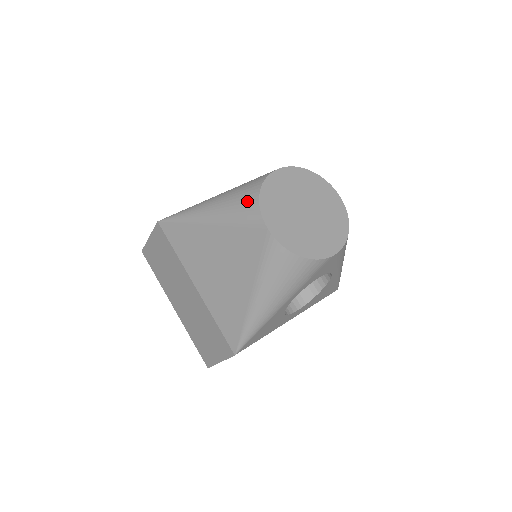
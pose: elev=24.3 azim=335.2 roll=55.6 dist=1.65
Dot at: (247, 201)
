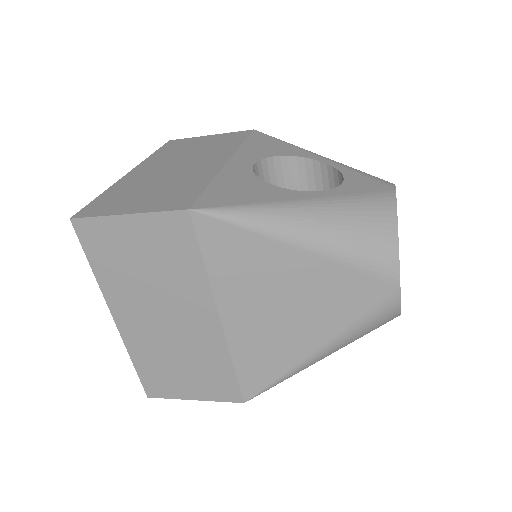
Dot at: (380, 240)
